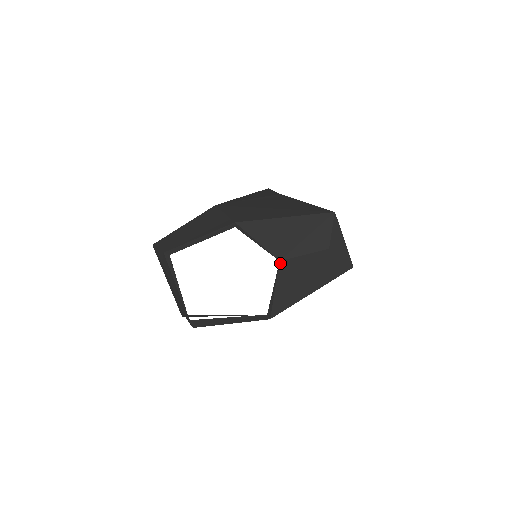
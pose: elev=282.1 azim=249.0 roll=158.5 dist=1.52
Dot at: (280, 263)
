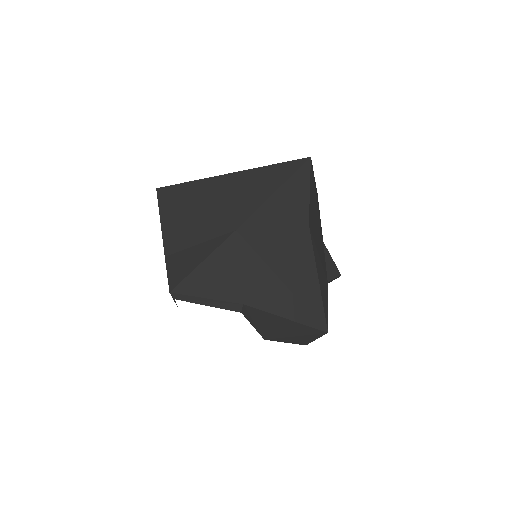
Dot at: (264, 338)
